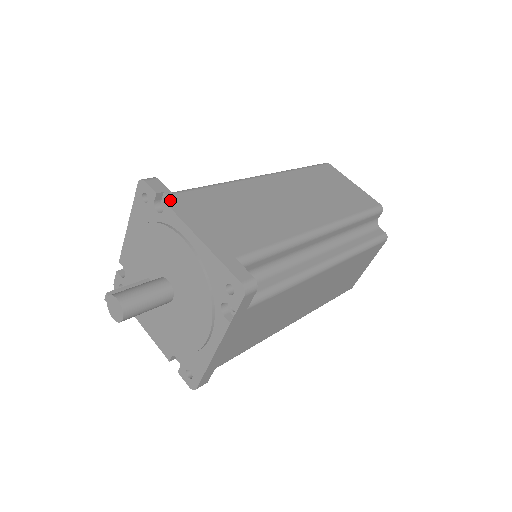
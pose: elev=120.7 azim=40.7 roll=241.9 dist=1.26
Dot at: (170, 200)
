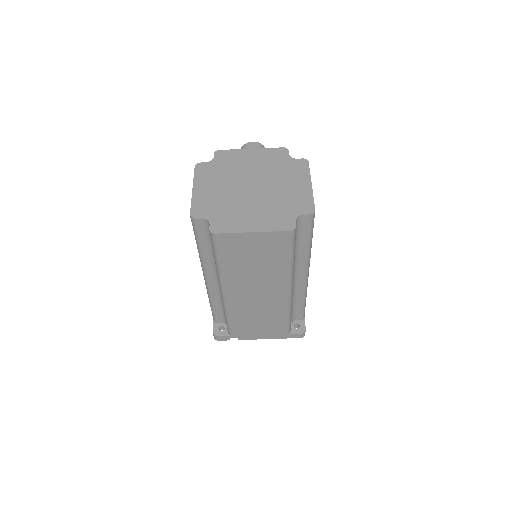
Dot at: (236, 337)
